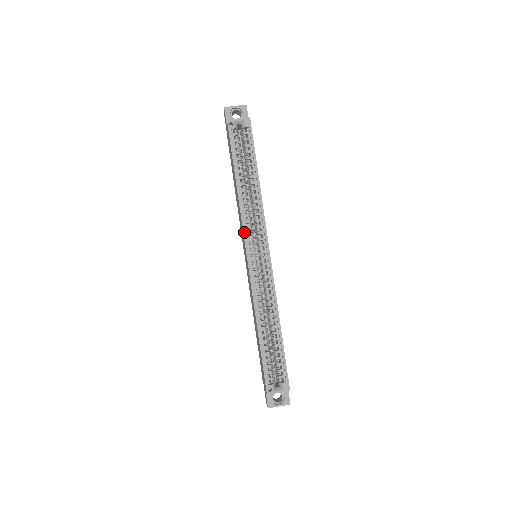
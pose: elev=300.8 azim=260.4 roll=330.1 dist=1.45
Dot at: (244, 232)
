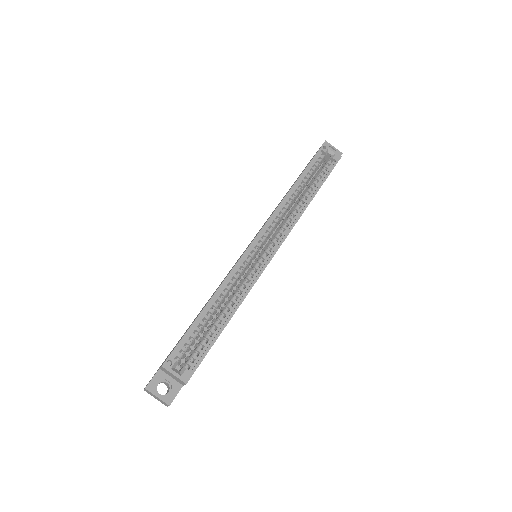
Dot at: (270, 218)
